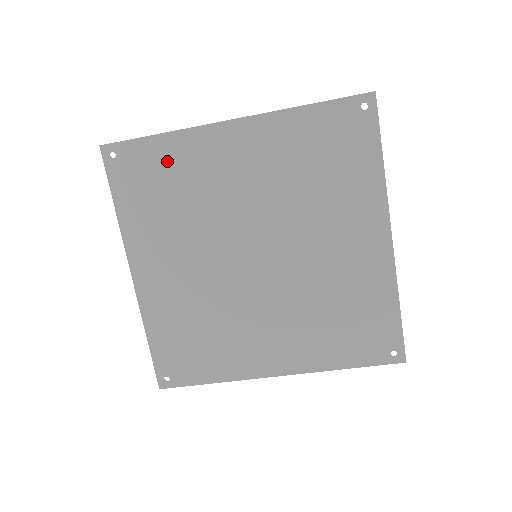
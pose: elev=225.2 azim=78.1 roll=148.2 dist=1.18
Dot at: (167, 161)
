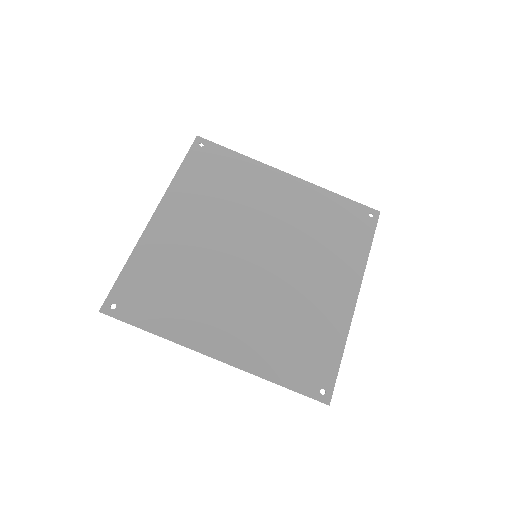
Dot at: (234, 168)
